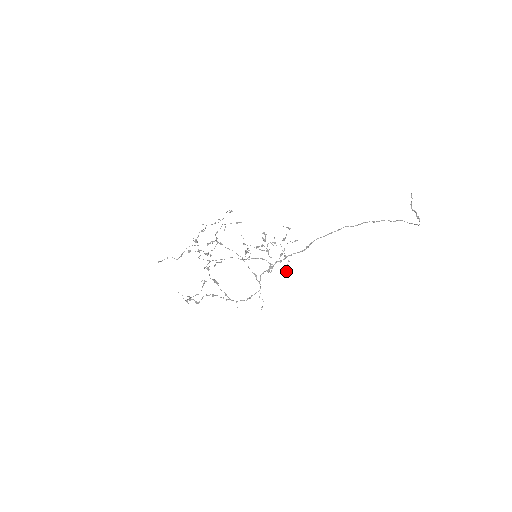
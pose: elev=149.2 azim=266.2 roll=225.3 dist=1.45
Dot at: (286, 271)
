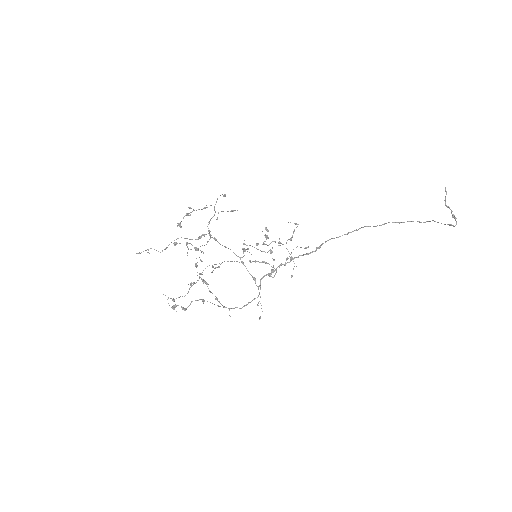
Dot at: (291, 276)
